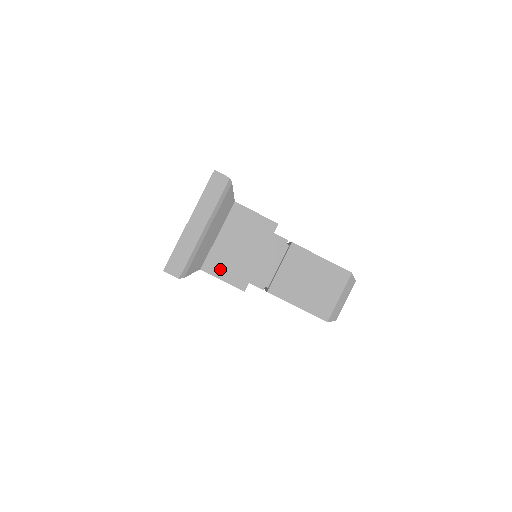
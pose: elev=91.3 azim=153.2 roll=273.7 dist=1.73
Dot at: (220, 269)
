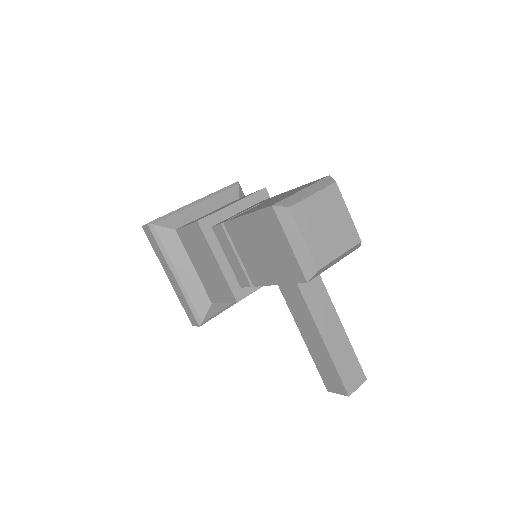
Dot at: occluded
